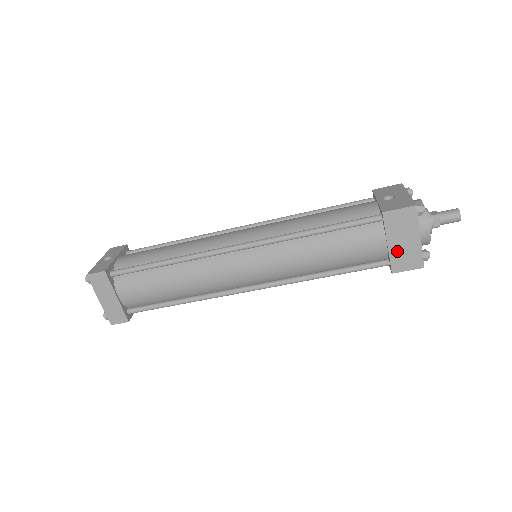
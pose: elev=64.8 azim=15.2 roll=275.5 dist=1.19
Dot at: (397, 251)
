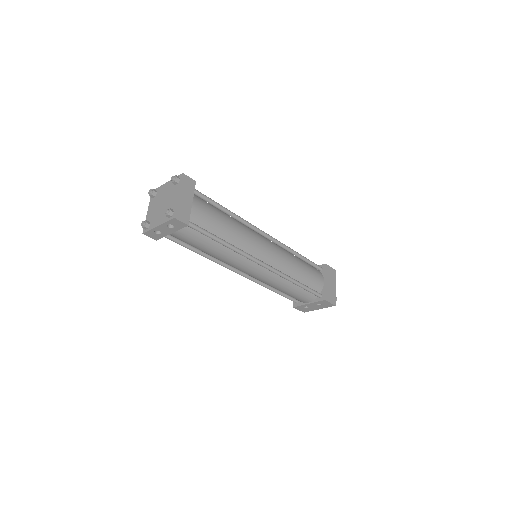
Dot at: (328, 288)
